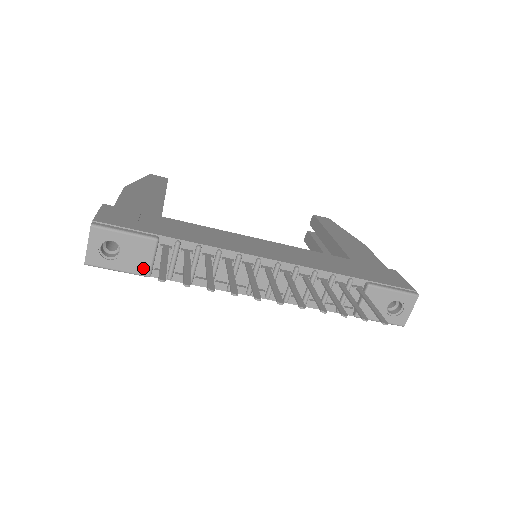
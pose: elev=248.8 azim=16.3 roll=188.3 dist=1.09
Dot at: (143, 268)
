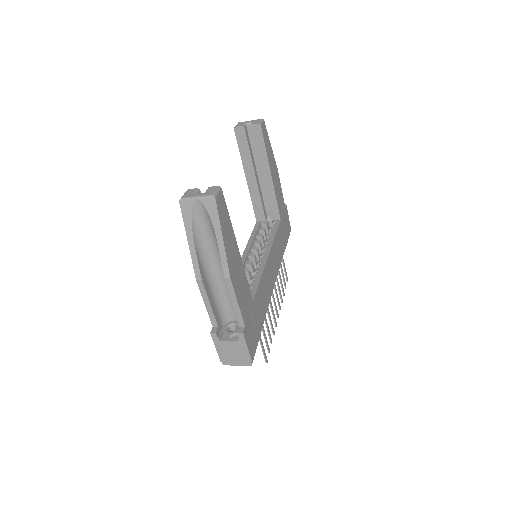
Dot at: occluded
